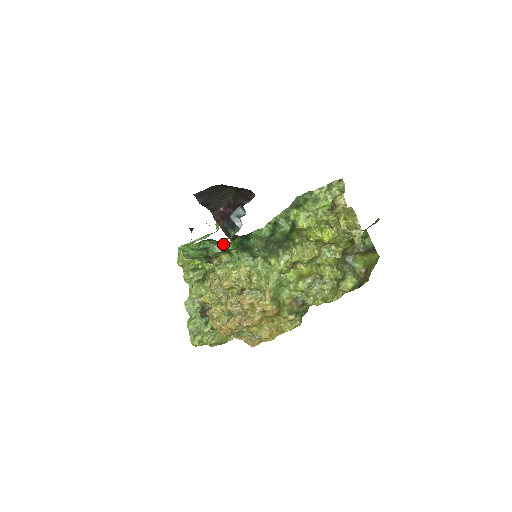
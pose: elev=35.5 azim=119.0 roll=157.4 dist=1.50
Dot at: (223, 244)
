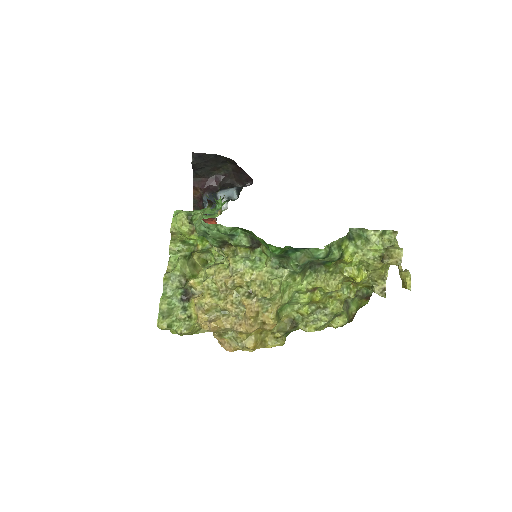
Dot at: (272, 246)
